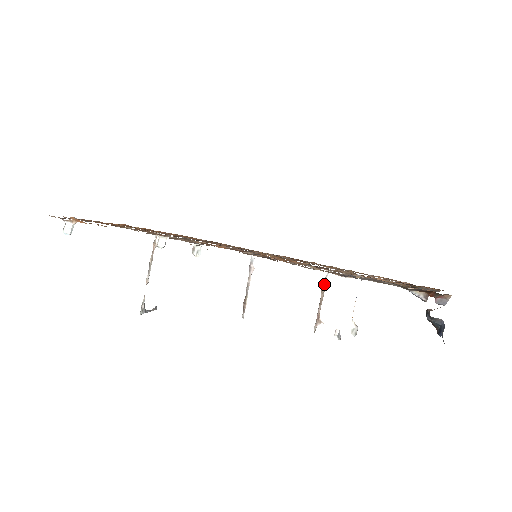
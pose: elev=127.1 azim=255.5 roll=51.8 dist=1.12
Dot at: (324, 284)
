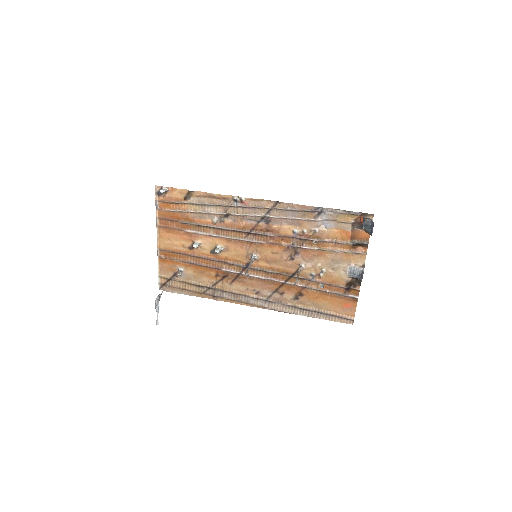
Dot at: (300, 269)
